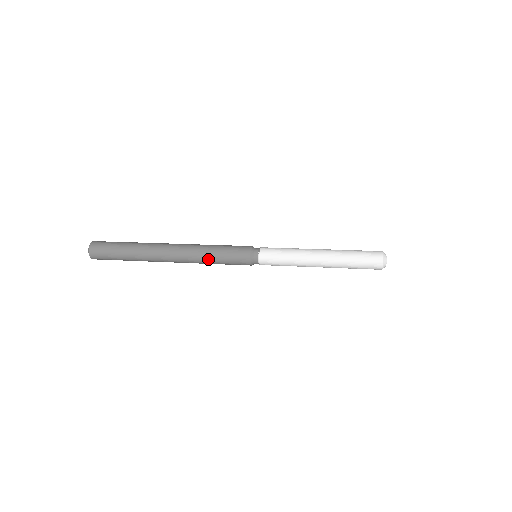
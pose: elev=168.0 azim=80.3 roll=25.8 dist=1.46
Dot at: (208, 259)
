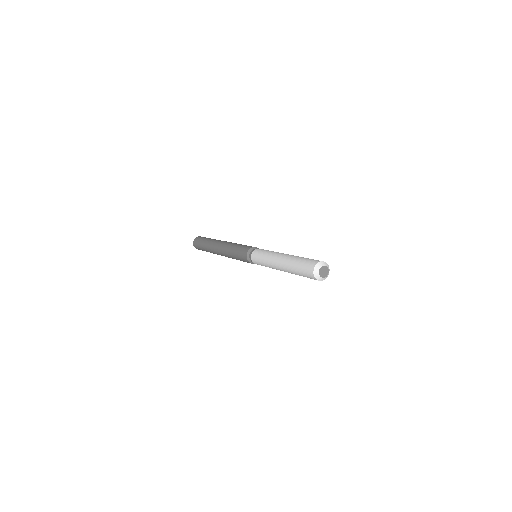
Dot at: occluded
